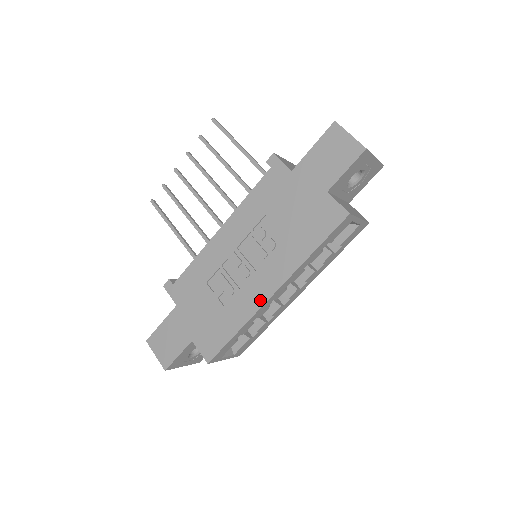
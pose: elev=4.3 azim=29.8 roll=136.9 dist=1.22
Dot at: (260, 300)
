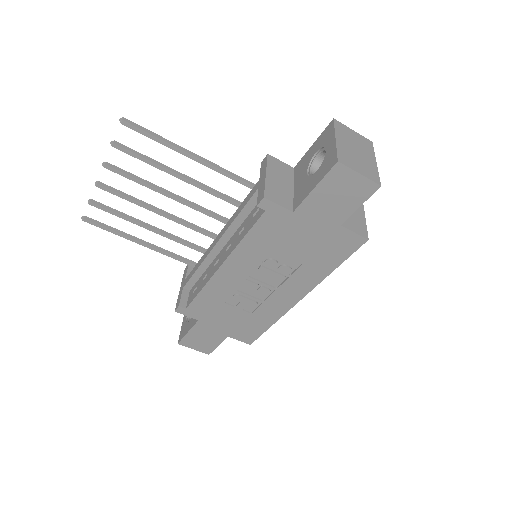
Dot at: (288, 305)
